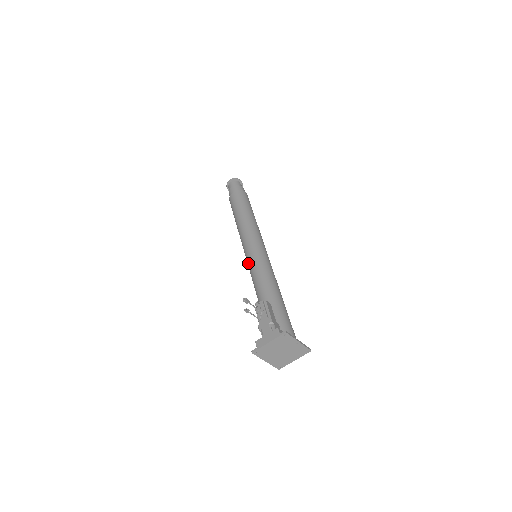
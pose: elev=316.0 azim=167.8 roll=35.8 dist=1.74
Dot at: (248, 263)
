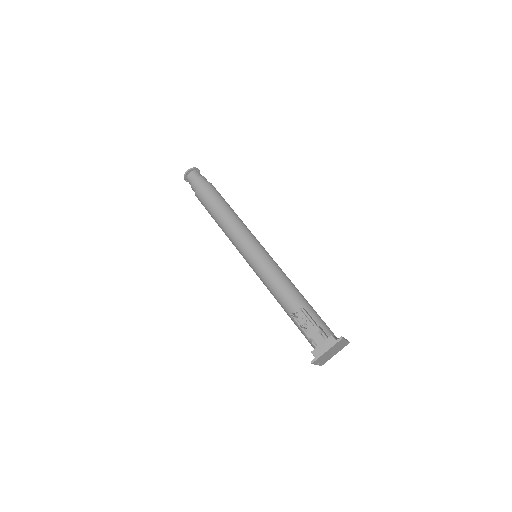
Dot at: (253, 266)
